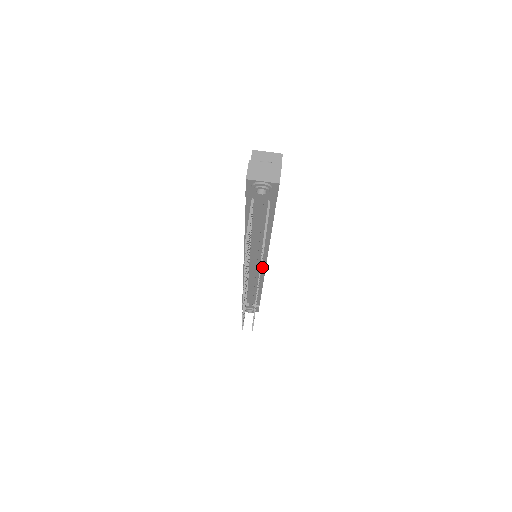
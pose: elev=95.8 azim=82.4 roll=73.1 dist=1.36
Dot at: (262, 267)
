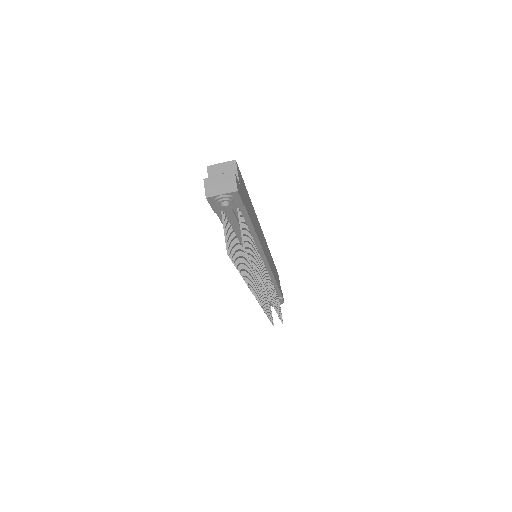
Dot at: (265, 264)
